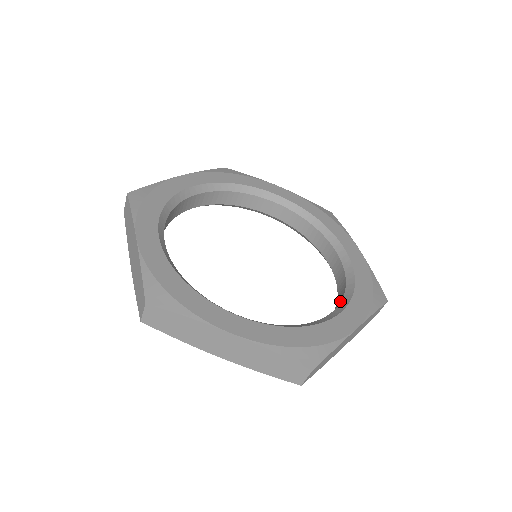
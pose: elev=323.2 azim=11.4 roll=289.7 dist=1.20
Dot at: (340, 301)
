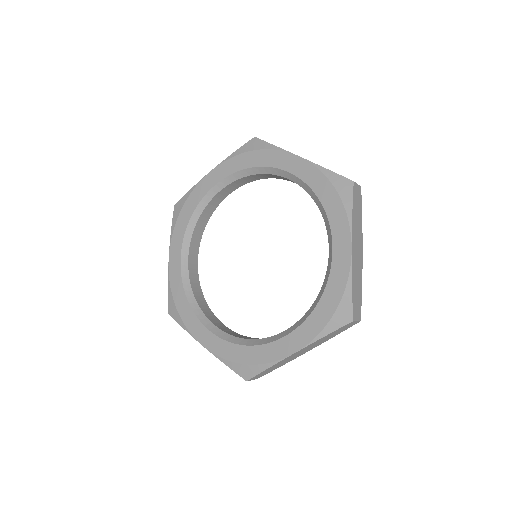
Dot at: (327, 227)
